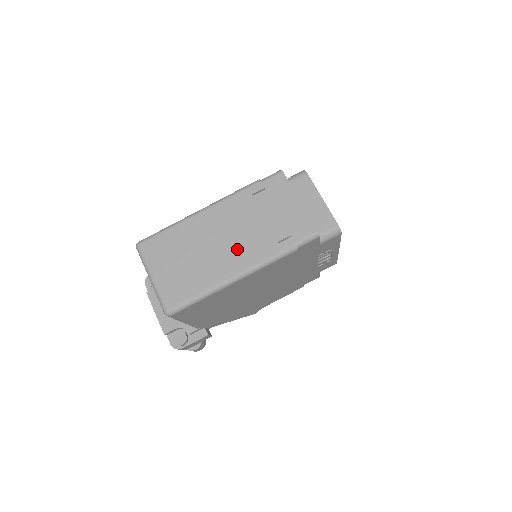
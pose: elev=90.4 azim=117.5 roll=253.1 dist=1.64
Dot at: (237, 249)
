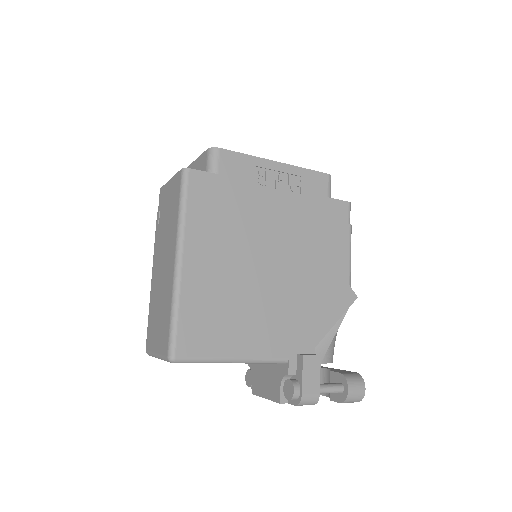
Dot at: (167, 257)
